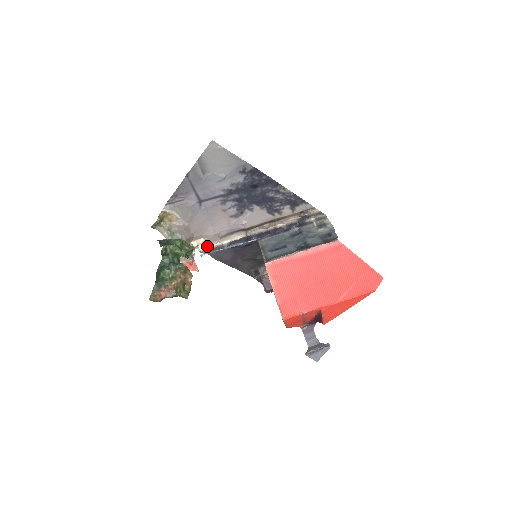
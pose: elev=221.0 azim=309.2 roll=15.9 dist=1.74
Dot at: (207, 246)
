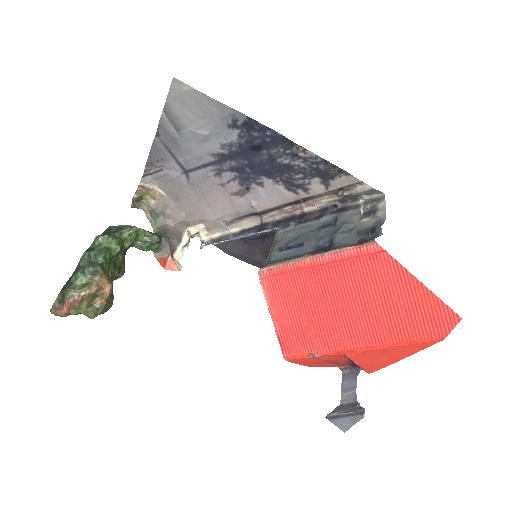
Dot at: (212, 234)
